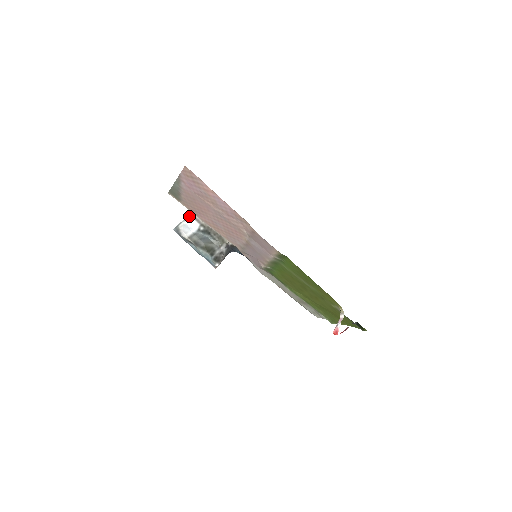
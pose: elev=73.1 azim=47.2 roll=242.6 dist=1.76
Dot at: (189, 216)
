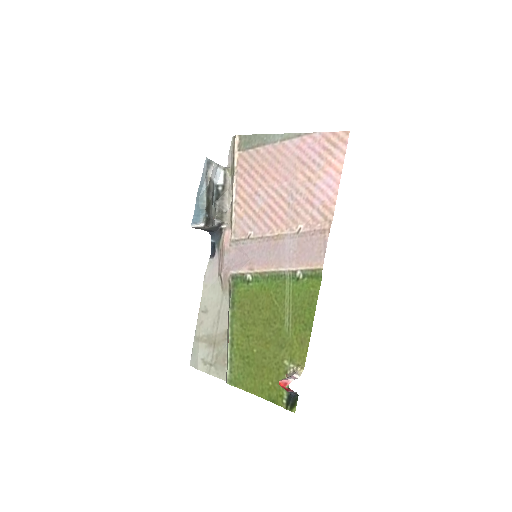
Dot at: (223, 169)
